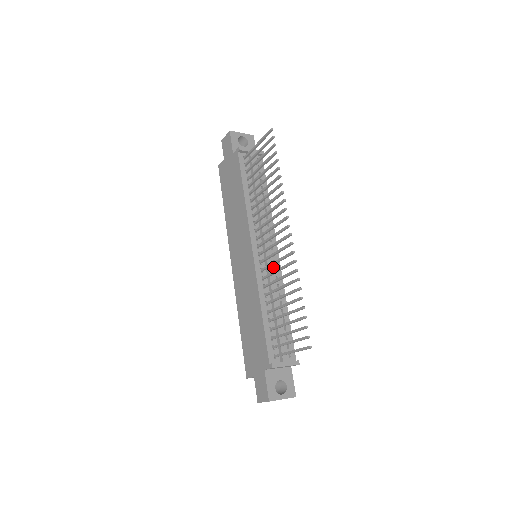
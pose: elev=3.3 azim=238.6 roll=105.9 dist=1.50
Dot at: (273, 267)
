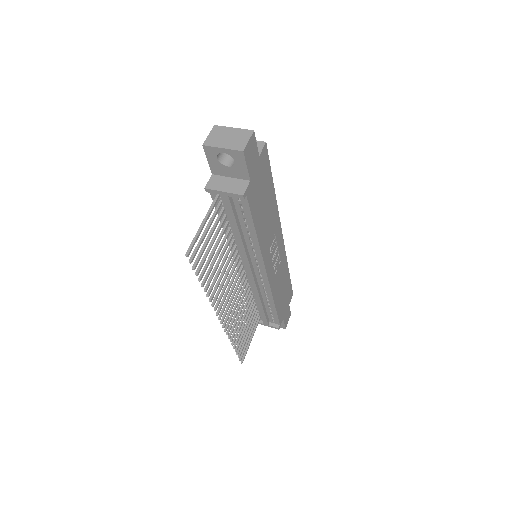
Dot at: (260, 281)
